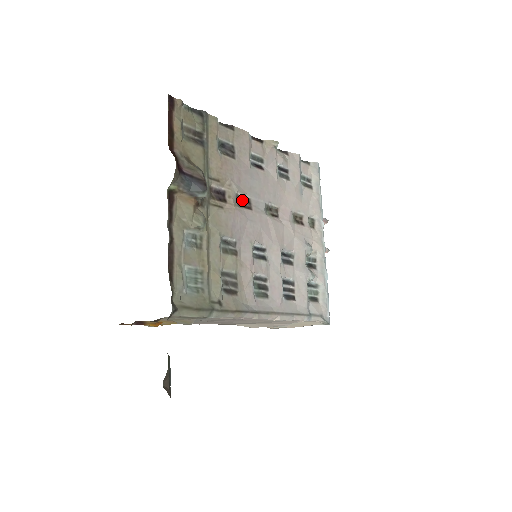
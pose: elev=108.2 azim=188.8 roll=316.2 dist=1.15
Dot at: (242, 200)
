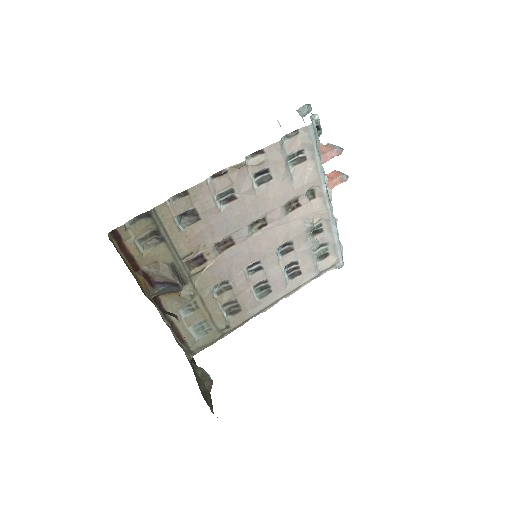
Dot at: (222, 243)
